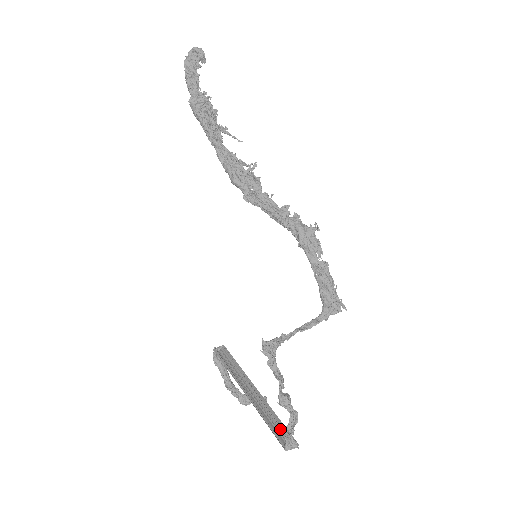
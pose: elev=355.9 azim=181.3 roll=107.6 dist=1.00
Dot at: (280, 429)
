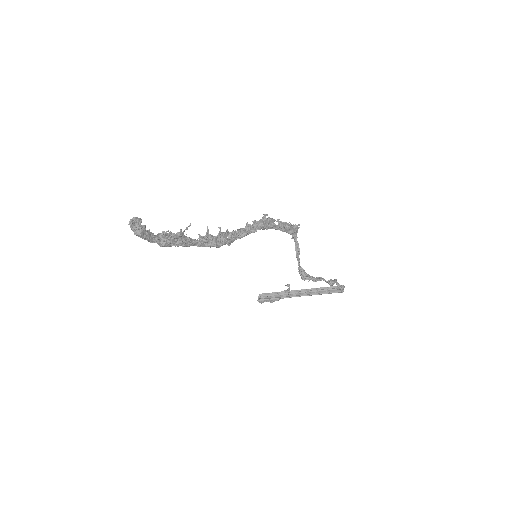
Dot at: (331, 290)
